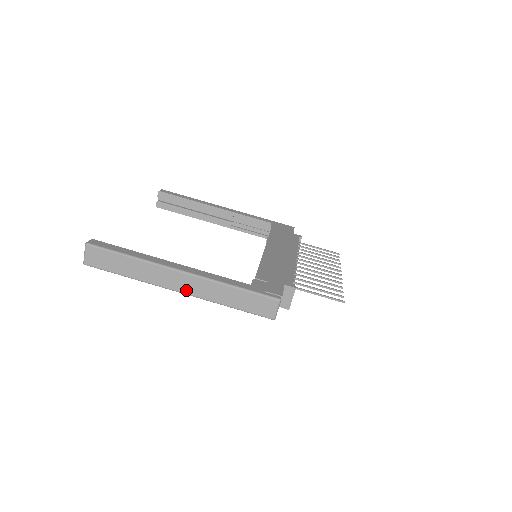
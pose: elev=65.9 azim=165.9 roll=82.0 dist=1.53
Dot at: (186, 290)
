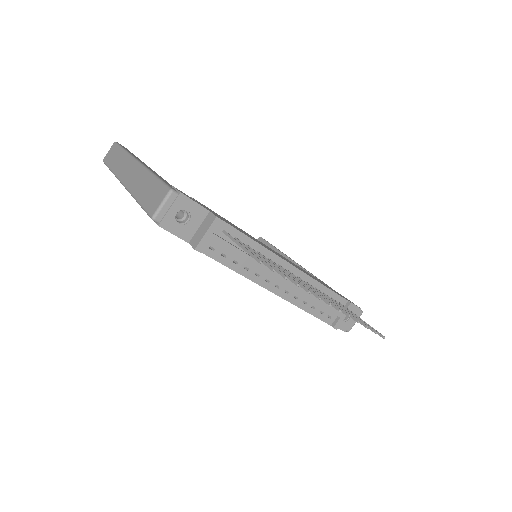
Dot at: (126, 180)
